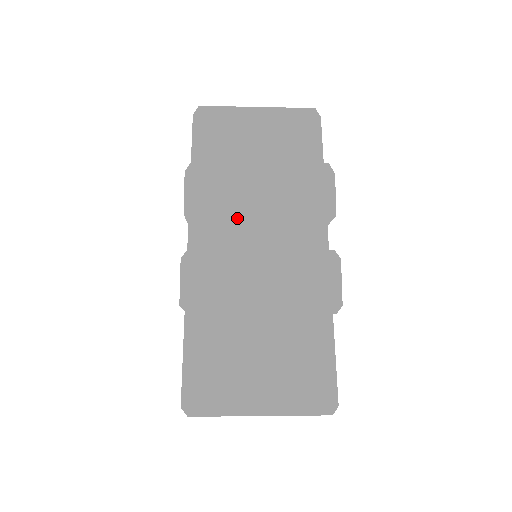
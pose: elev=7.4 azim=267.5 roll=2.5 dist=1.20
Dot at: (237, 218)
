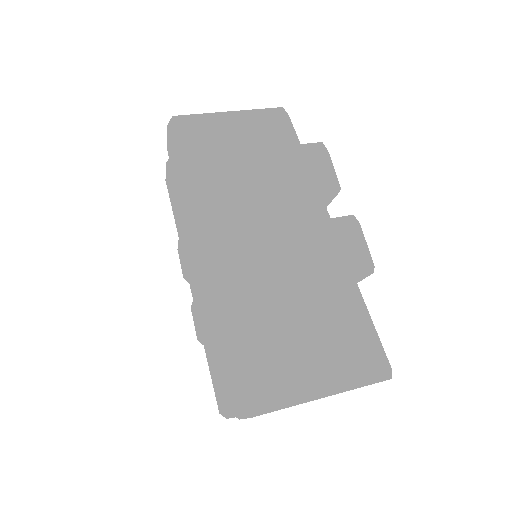
Dot at: (252, 202)
